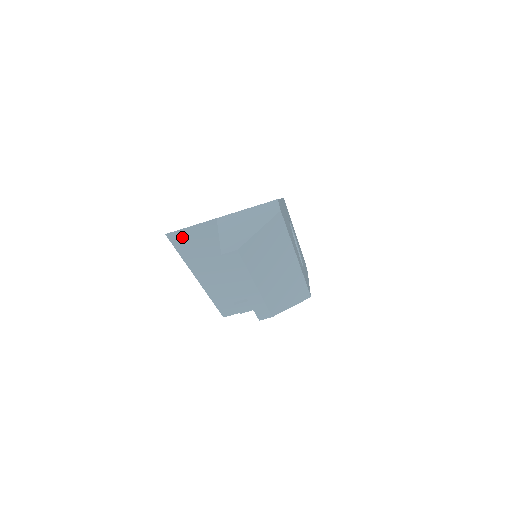
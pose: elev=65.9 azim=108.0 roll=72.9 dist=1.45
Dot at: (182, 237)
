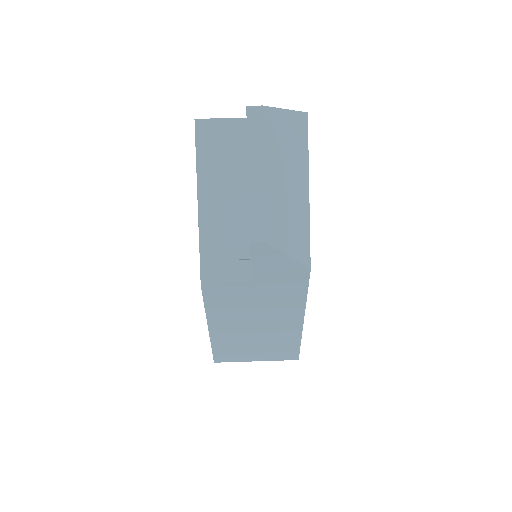
Dot at: (208, 130)
